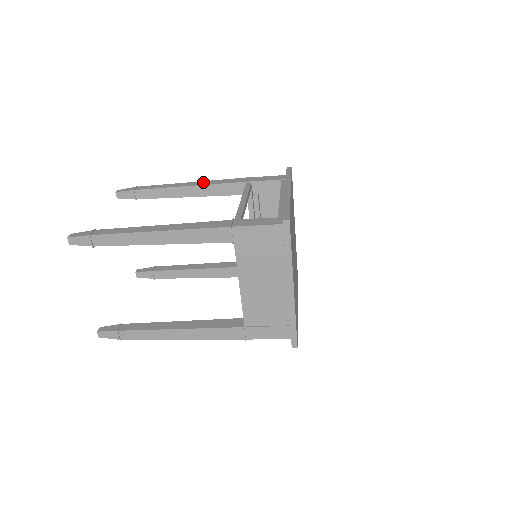
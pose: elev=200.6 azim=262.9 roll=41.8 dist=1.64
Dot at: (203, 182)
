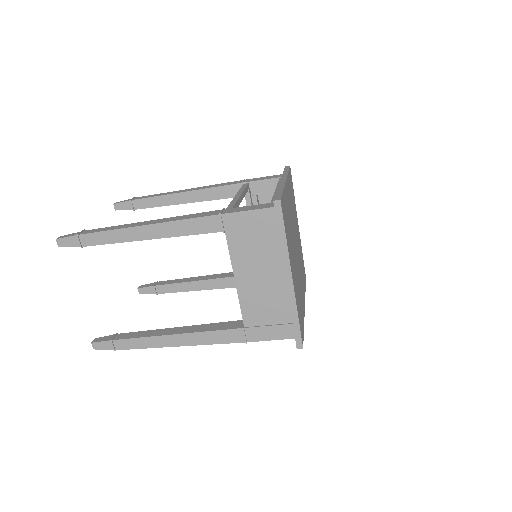
Dot at: (200, 187)
